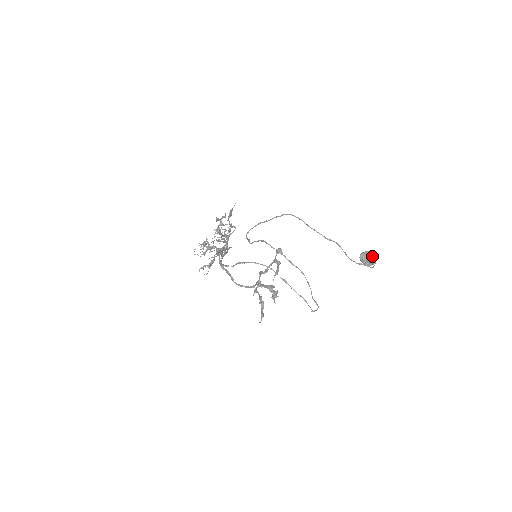
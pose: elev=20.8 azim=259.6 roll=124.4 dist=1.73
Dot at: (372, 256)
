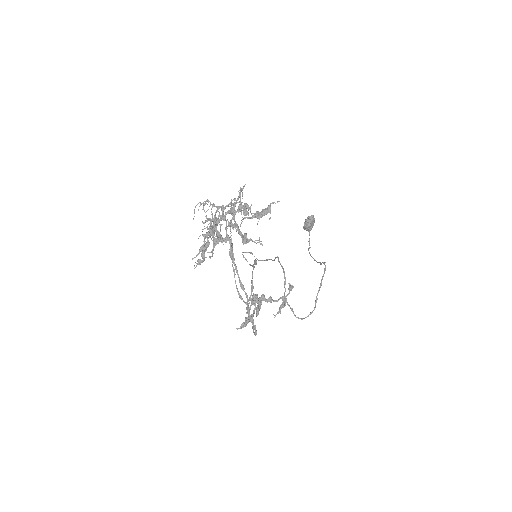
Dot at: occluded
